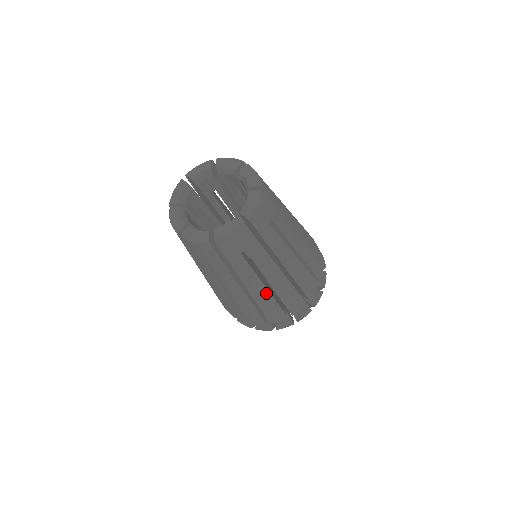
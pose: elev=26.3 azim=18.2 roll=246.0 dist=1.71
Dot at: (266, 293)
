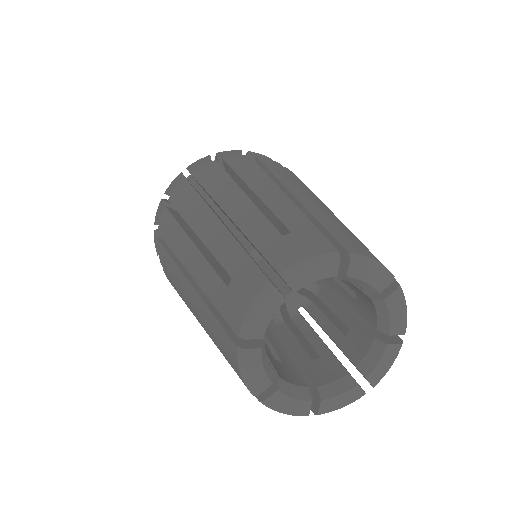
Dot at: occluded
